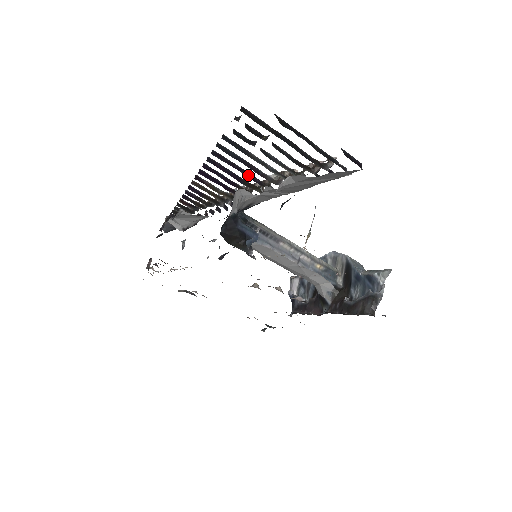
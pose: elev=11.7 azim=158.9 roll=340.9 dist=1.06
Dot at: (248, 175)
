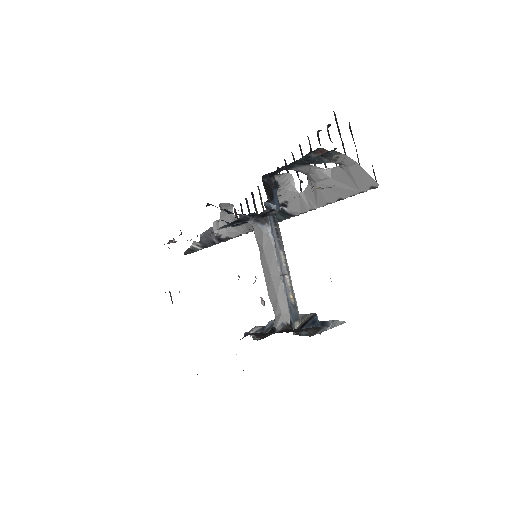
Dot at: (300, 184)
